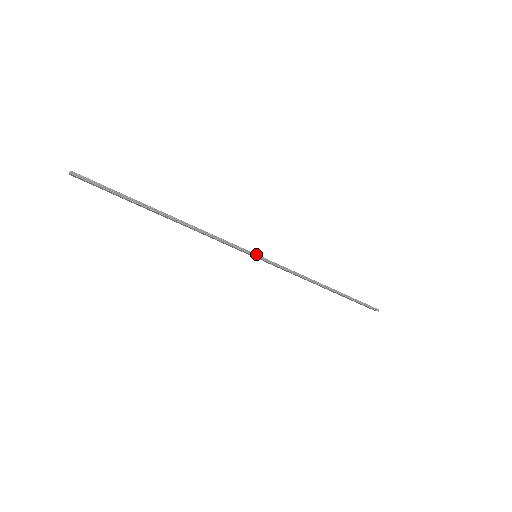
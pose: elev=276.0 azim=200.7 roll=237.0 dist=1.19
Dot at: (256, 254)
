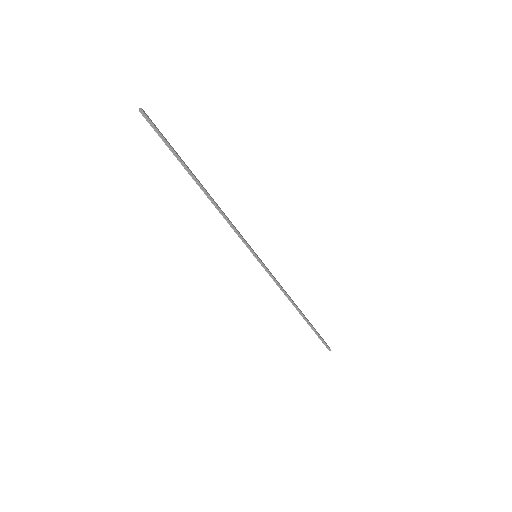
Dot at: occluded
